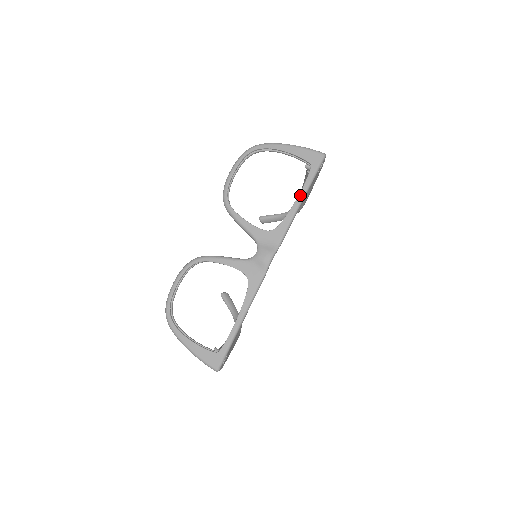
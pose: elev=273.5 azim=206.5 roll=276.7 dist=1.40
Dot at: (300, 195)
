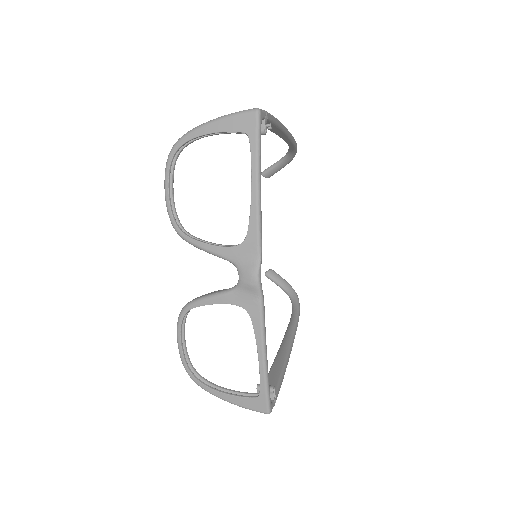
Dot at: (253, 182)
